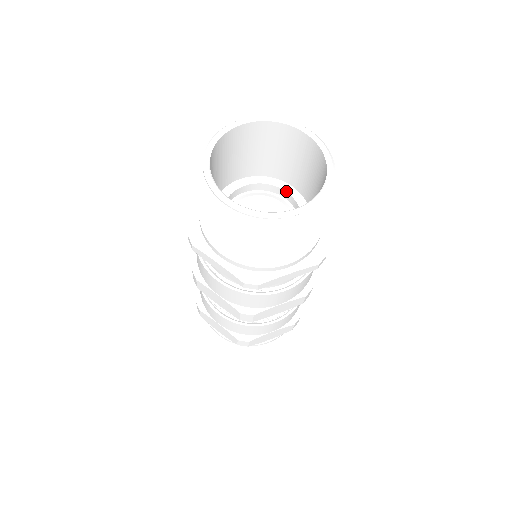
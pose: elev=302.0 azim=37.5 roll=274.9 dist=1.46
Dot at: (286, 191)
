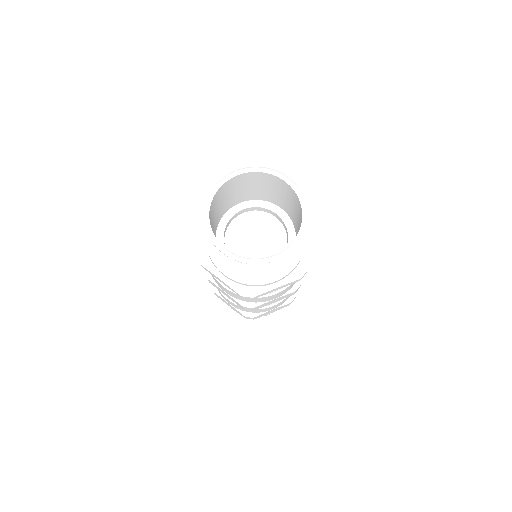
Dot at: (276, 214)
